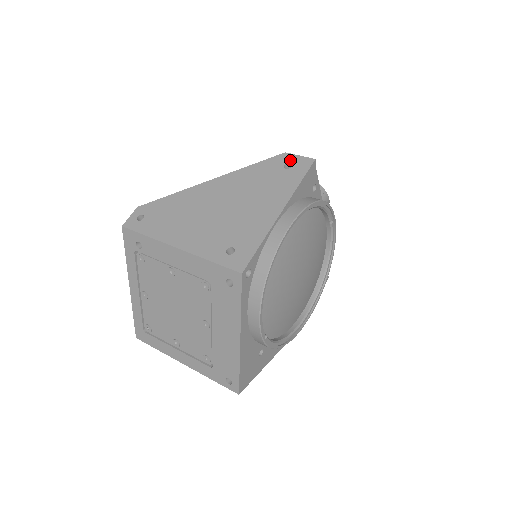
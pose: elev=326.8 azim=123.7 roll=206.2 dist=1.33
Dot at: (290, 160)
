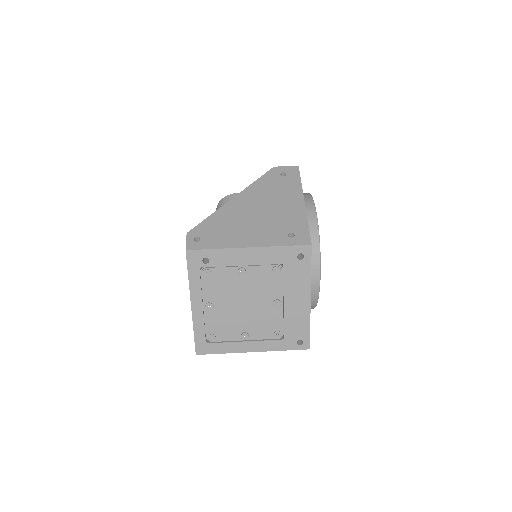
Dot at: (282, 170)
